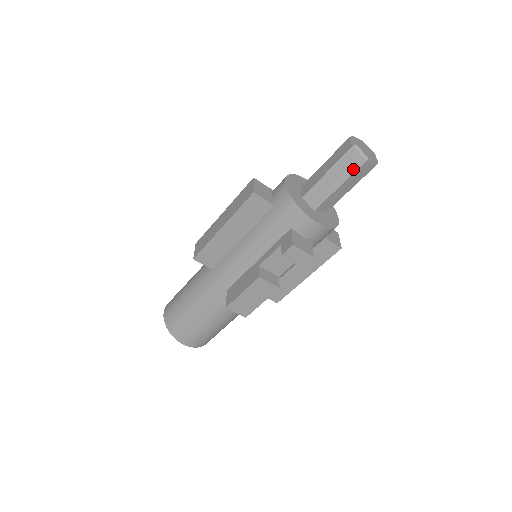
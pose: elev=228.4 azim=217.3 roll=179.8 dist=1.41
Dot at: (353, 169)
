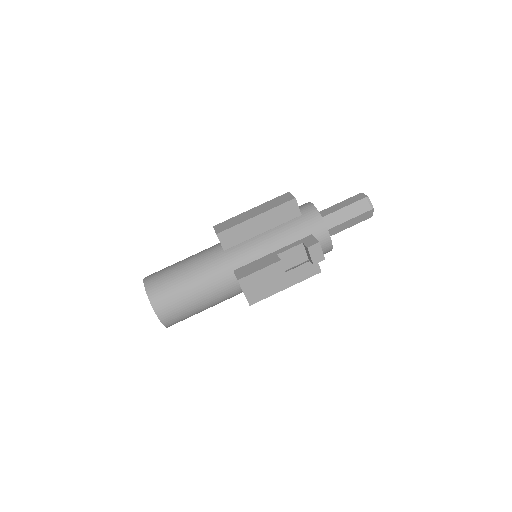
Dot at: (362, 212)
